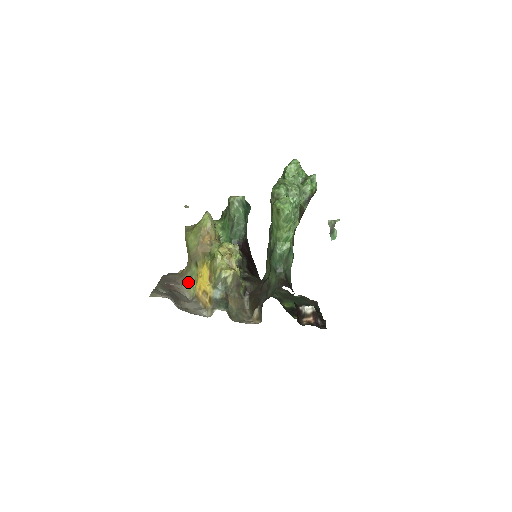
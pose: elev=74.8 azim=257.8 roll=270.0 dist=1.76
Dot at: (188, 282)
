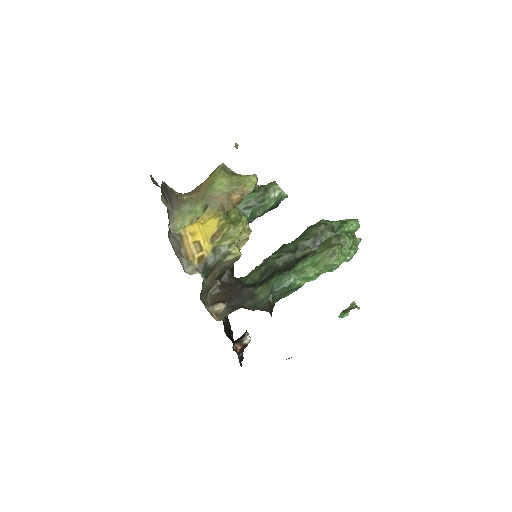
Dot at: (181, 213)
